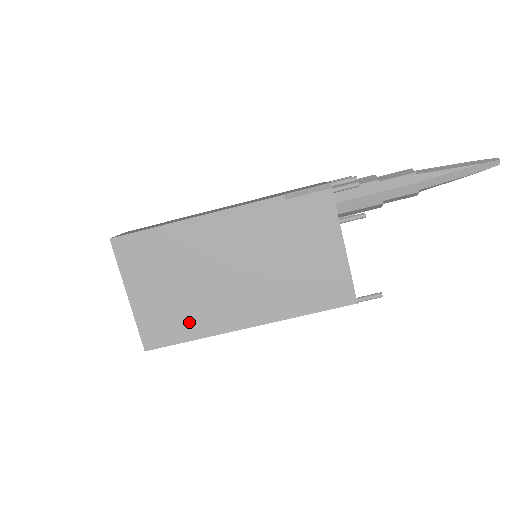
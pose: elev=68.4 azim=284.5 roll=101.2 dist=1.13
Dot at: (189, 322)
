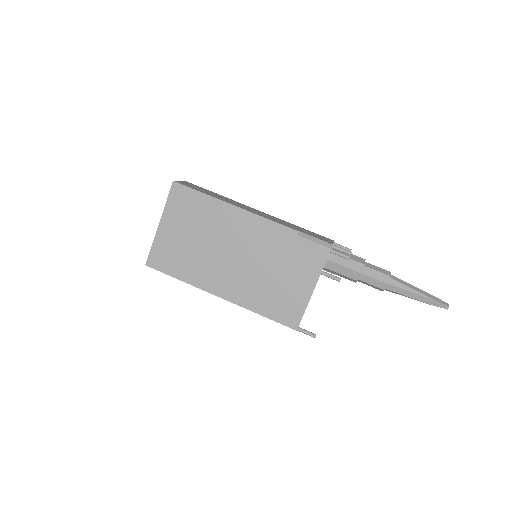
Dot at: (185, 267)
